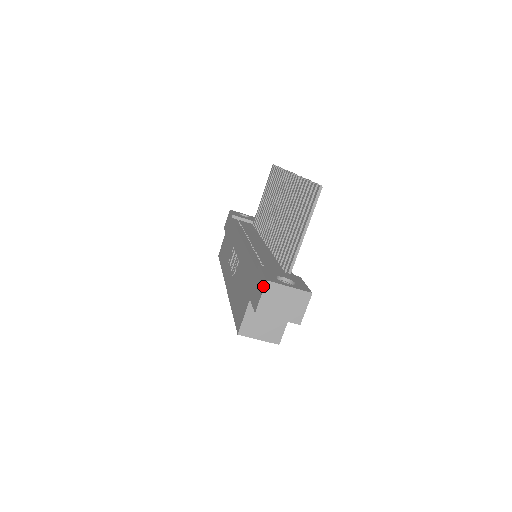
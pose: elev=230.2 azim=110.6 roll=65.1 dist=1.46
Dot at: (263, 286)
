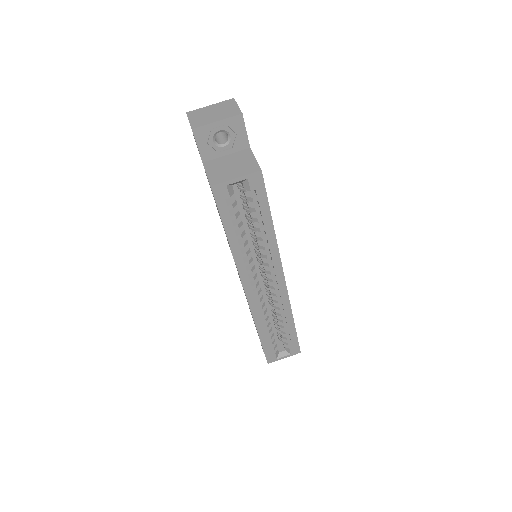
Dot at: (188, 119)
